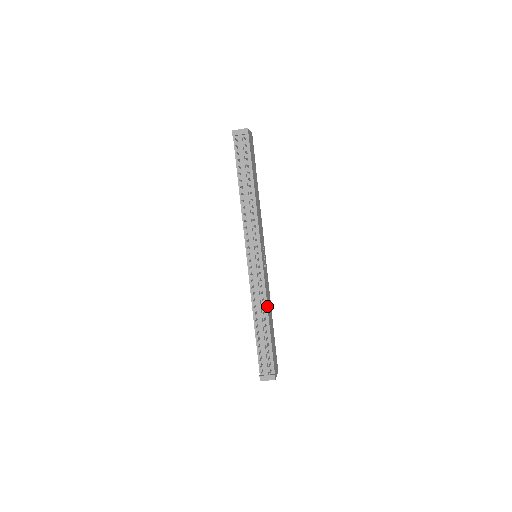
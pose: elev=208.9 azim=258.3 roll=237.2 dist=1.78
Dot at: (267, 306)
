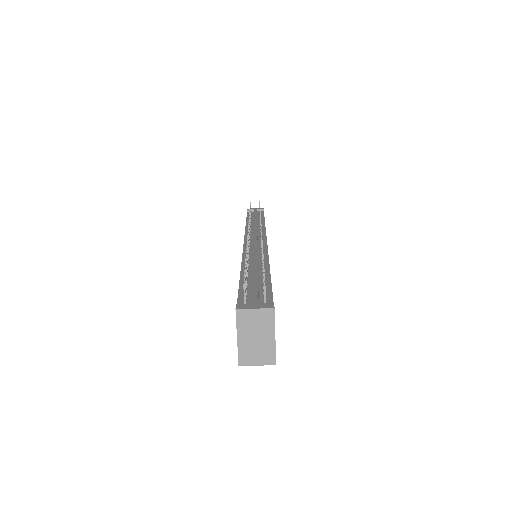
Dot at: (268, 261)
